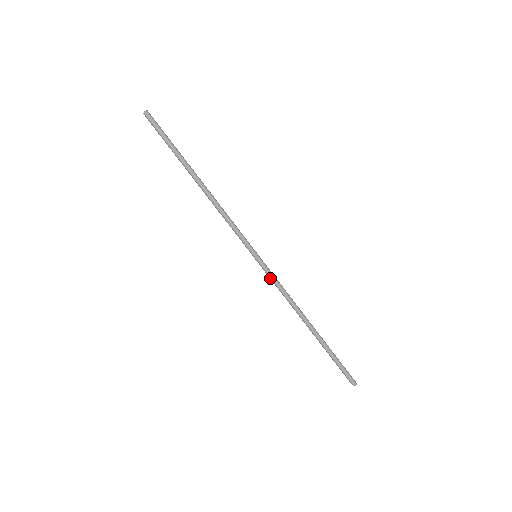
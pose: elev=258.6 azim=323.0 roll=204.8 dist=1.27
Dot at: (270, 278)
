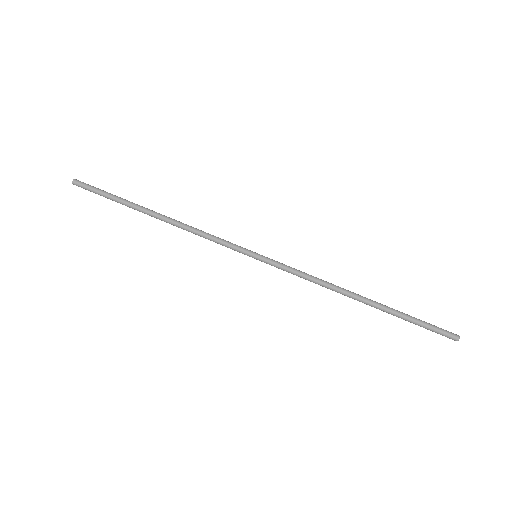
Dot at: (284, 270)
